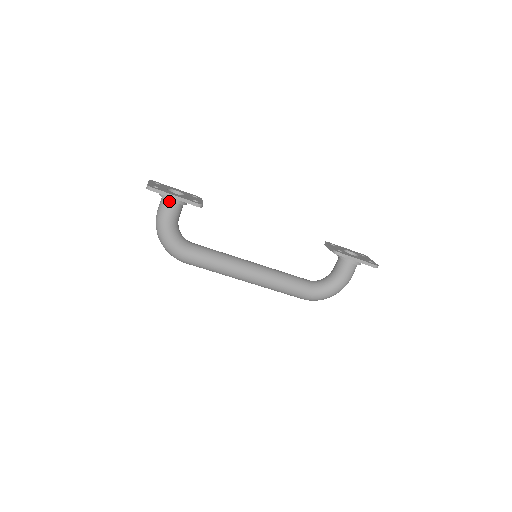
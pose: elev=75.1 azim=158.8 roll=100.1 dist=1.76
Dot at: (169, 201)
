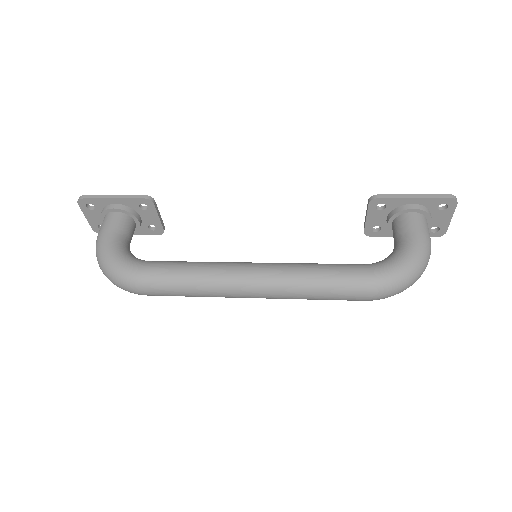
Dot at: (110, 213)
